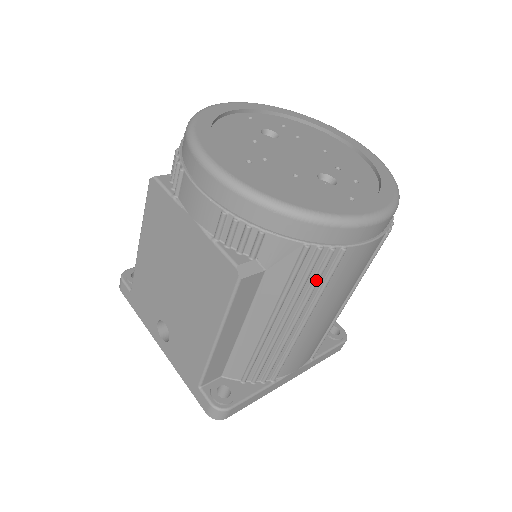
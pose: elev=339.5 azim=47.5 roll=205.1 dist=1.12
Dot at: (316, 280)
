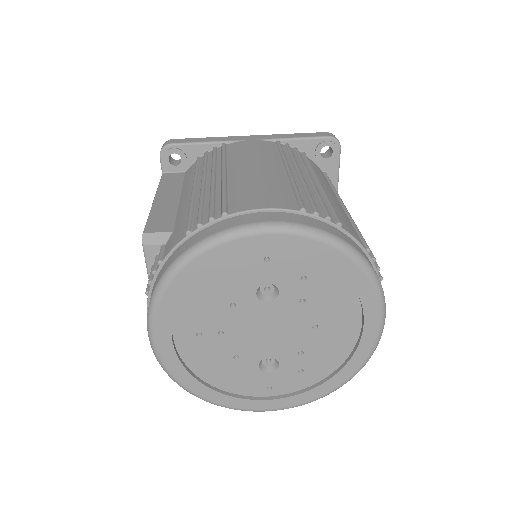
Dot at: occluded
